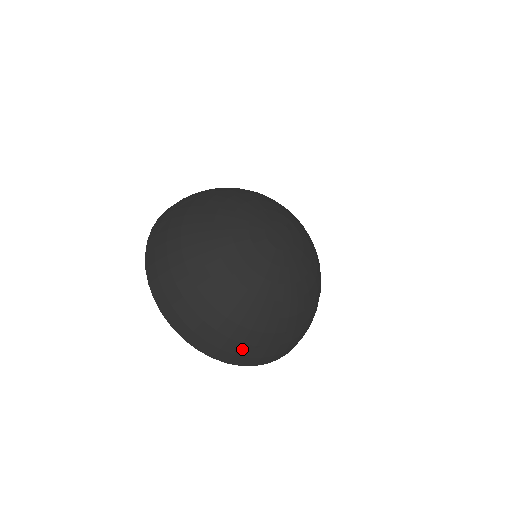
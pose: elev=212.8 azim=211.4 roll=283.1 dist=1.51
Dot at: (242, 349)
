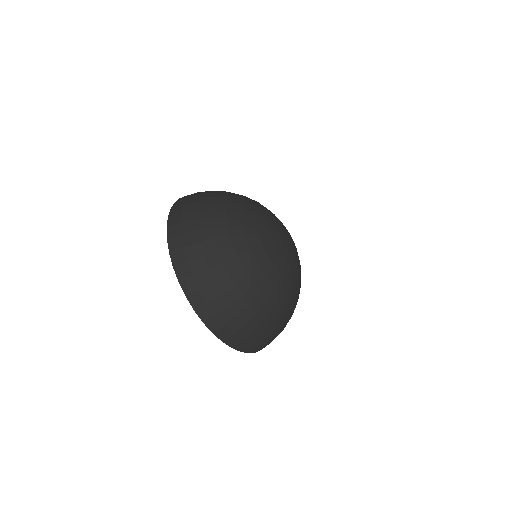
Dot at: (272, 339)
